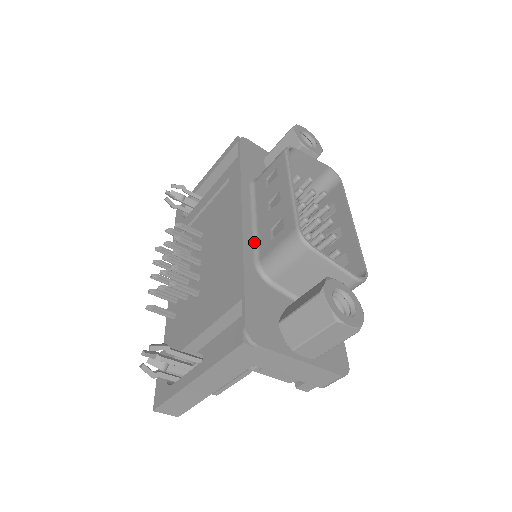
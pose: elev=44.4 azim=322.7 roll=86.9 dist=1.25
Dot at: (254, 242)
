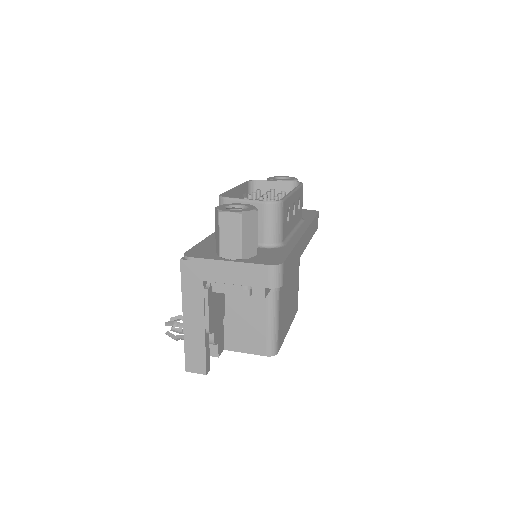
Dot at: occluded
